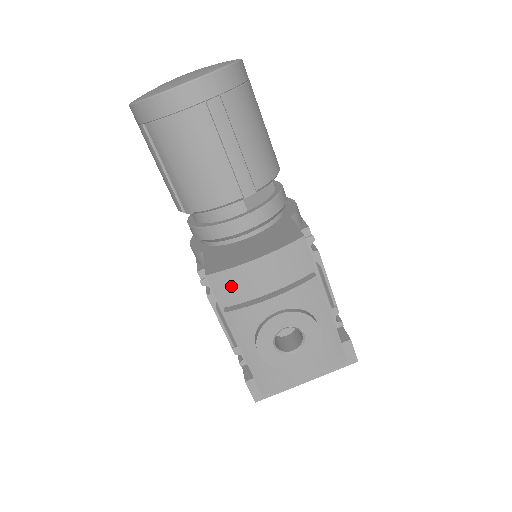
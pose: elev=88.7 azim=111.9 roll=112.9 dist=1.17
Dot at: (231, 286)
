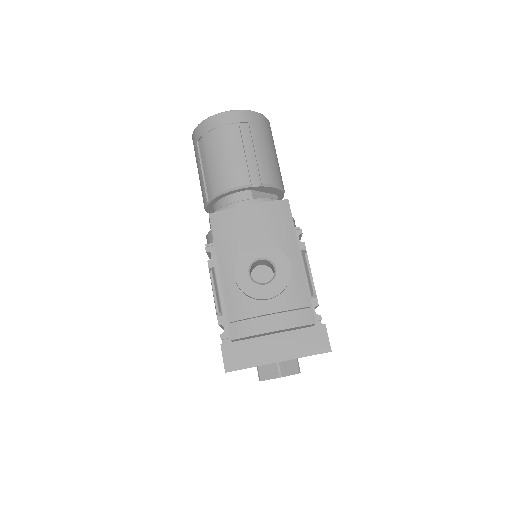
Dot at: (226, 224)
